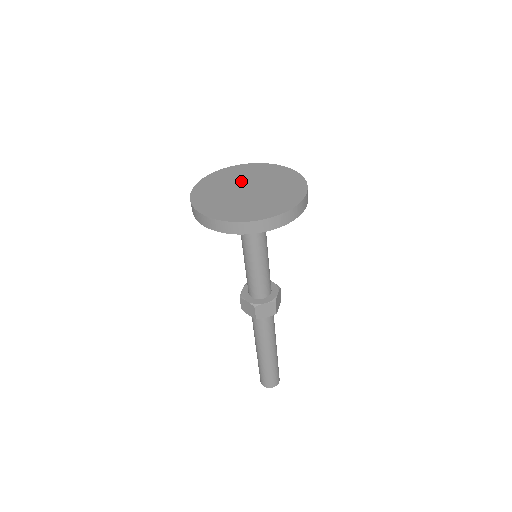
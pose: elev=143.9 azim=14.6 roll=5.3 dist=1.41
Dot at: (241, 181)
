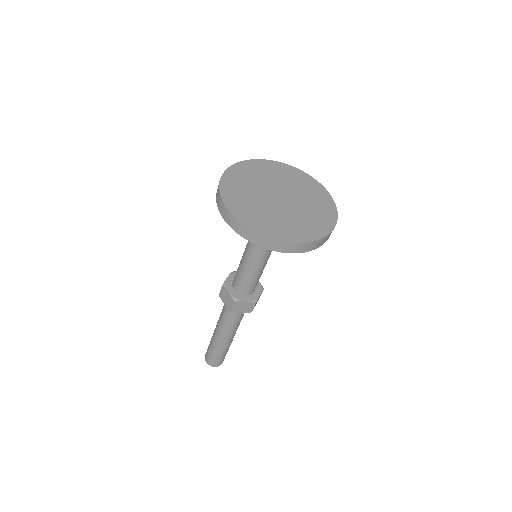
Dot at: (260, 189)
